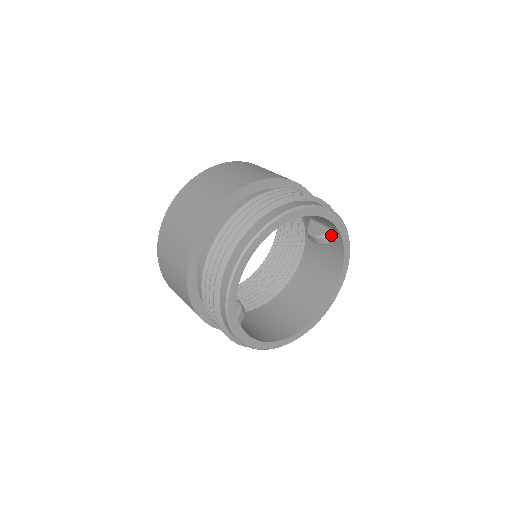
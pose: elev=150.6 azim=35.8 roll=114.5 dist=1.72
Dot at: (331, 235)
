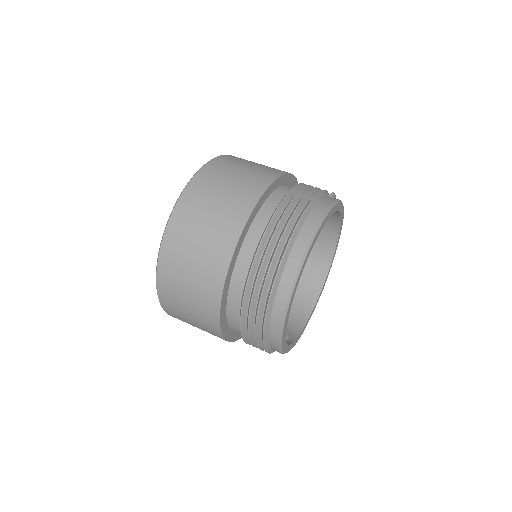
Dot at: occluded
